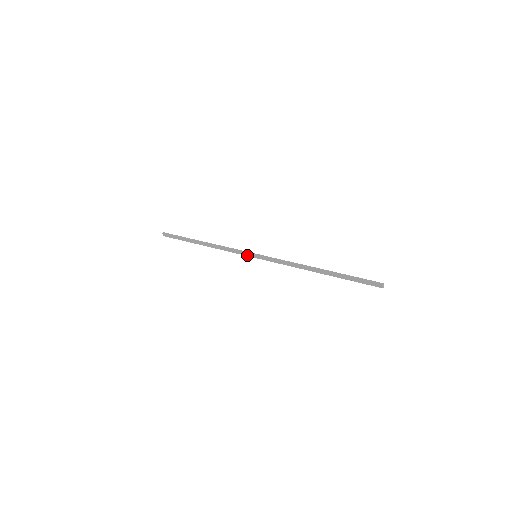
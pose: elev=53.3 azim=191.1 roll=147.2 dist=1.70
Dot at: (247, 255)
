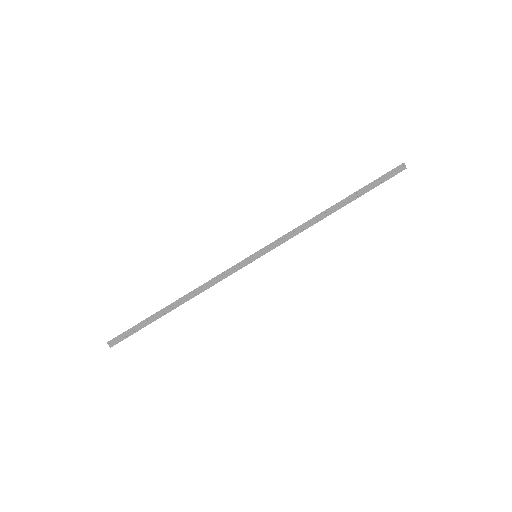
Dot at: (245, 264)
